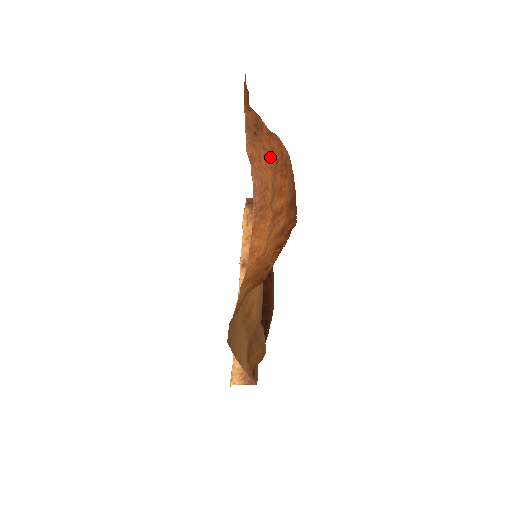
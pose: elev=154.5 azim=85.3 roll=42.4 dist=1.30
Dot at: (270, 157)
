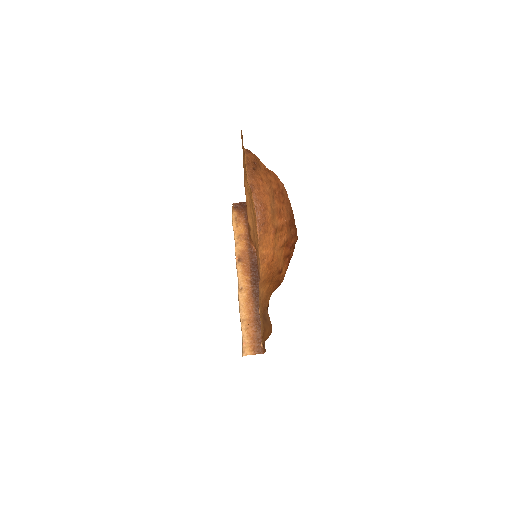
Dot at: (268, 186)
